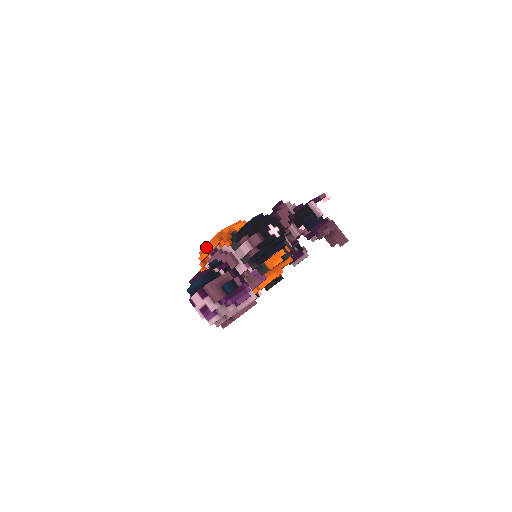
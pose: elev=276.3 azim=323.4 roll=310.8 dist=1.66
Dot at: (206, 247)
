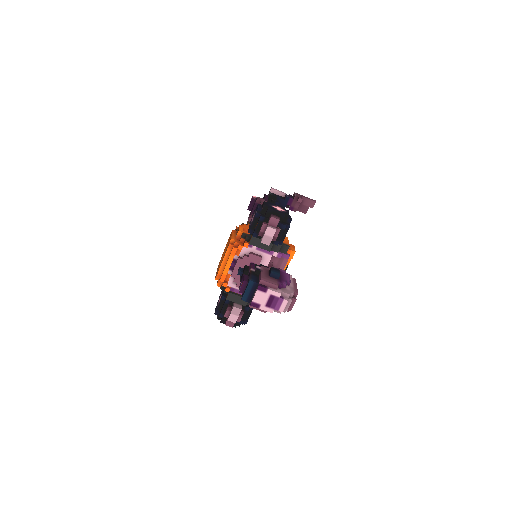
Dot at: (222, 266)
